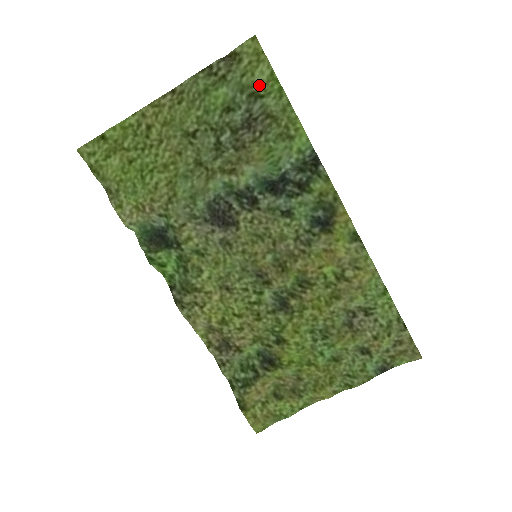
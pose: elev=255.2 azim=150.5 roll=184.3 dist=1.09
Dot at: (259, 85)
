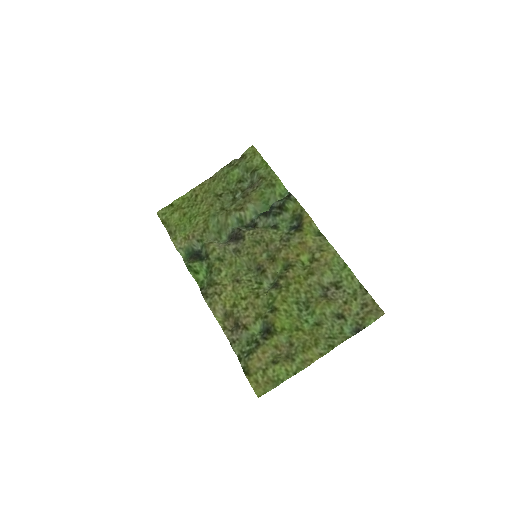
Dot at: (256, 166)
